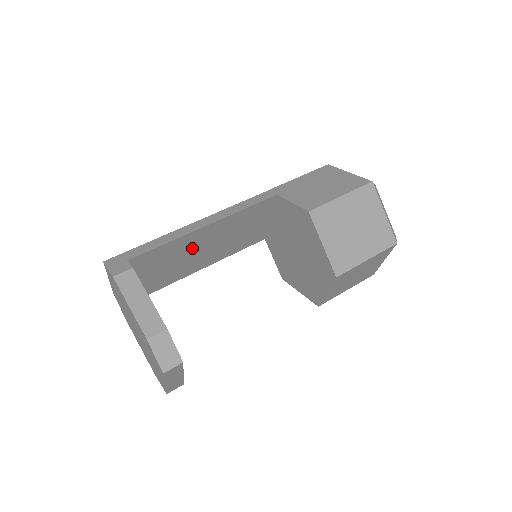
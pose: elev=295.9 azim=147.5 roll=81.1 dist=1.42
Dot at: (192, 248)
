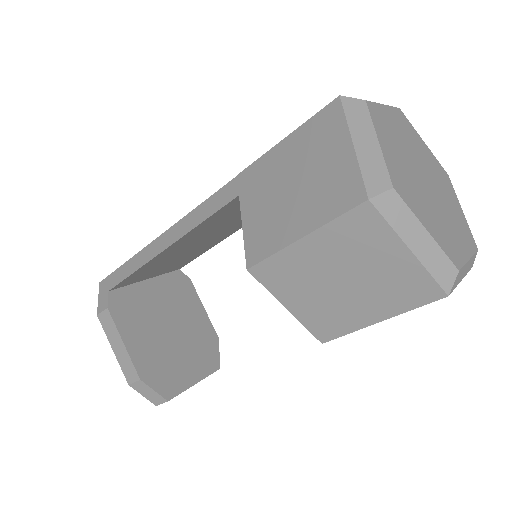
Dot at: (180, 251)
